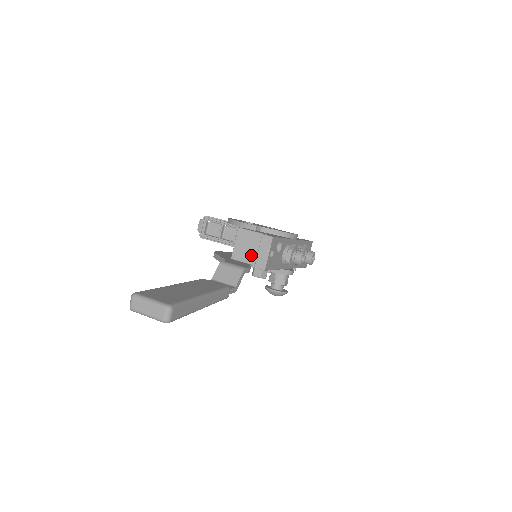
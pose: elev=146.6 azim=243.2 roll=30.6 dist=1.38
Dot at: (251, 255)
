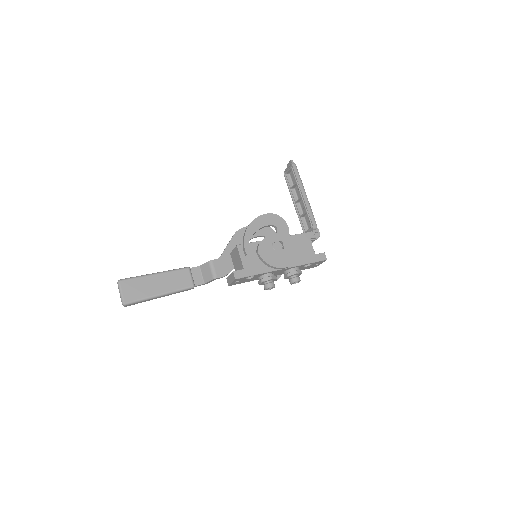
Dot at: (236, 265)
